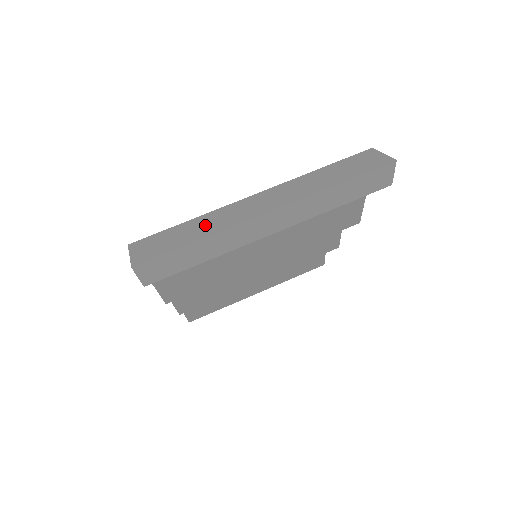
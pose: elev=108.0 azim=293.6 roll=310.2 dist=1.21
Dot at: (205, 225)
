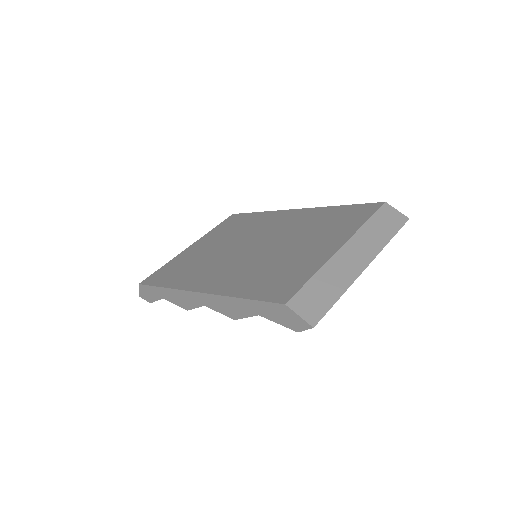
Dot at: (332, 281)
